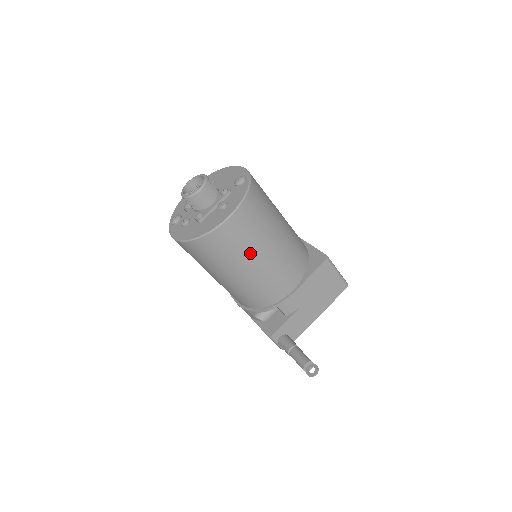
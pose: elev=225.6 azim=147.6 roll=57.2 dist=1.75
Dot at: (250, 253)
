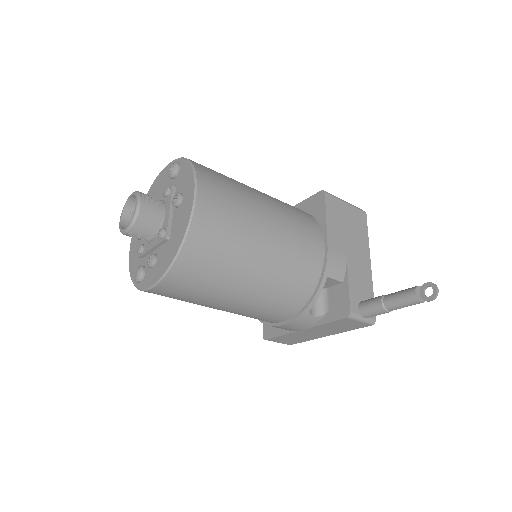
Dot at: (250, 226)
